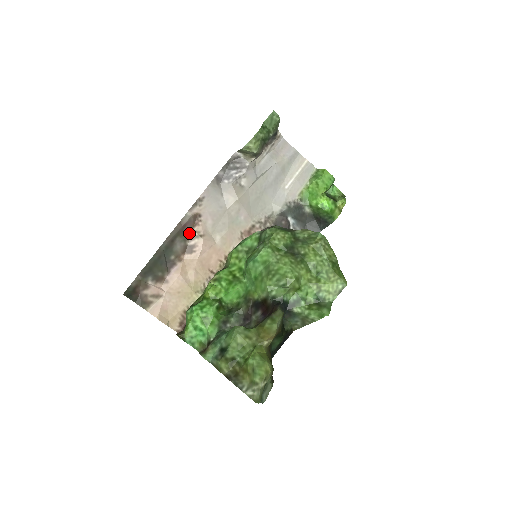
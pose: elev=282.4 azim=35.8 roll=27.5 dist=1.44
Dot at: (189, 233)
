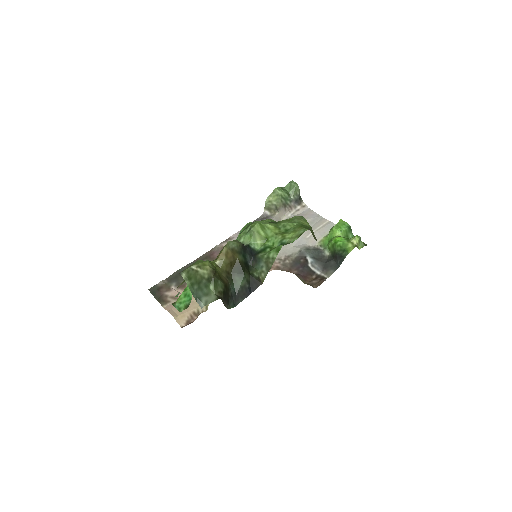
Dot at: occluded
